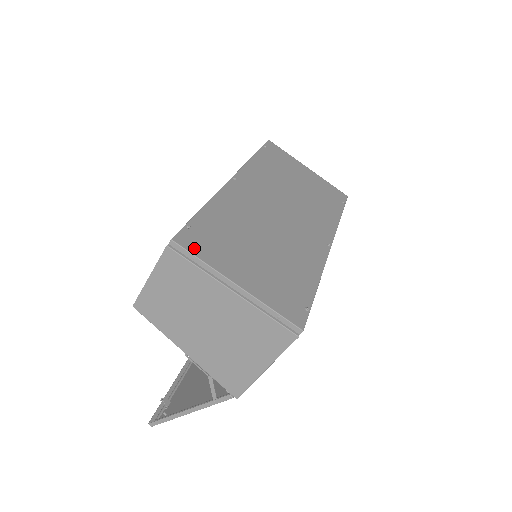
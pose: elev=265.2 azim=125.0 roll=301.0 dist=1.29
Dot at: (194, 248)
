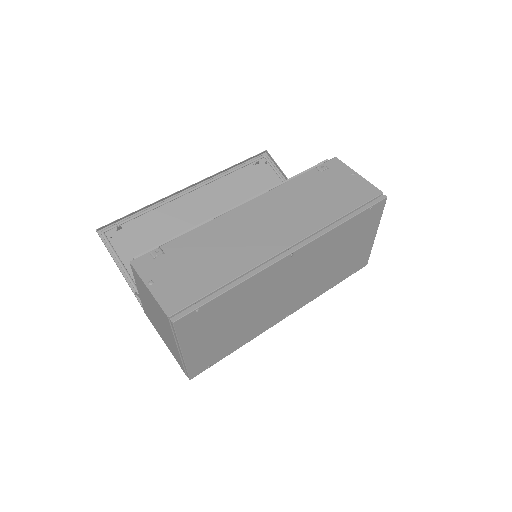
Dot at: (182, 329)
